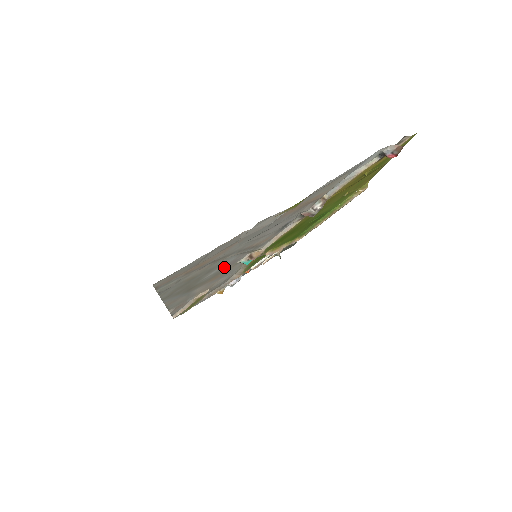
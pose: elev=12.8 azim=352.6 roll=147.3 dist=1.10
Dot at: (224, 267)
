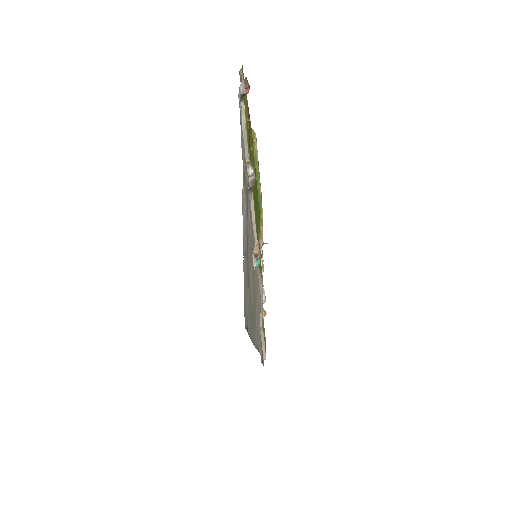
Dot at: (252, 281)
